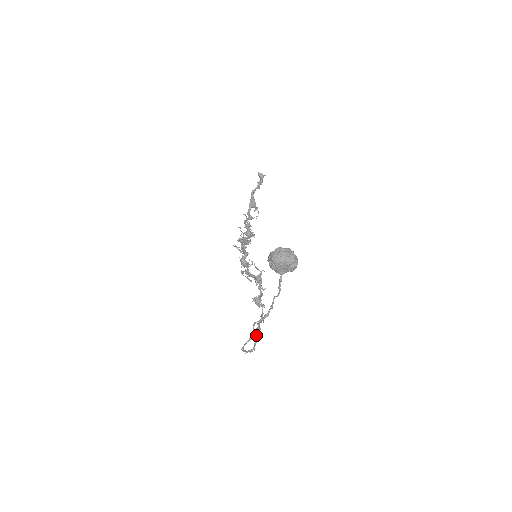
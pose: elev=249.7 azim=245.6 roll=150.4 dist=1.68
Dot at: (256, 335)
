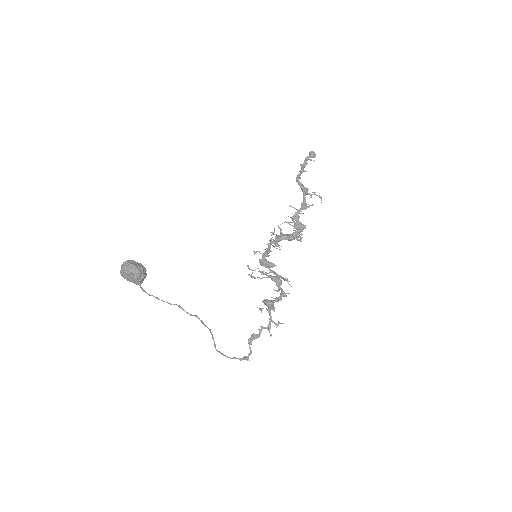
Dot at: (250, 342)
